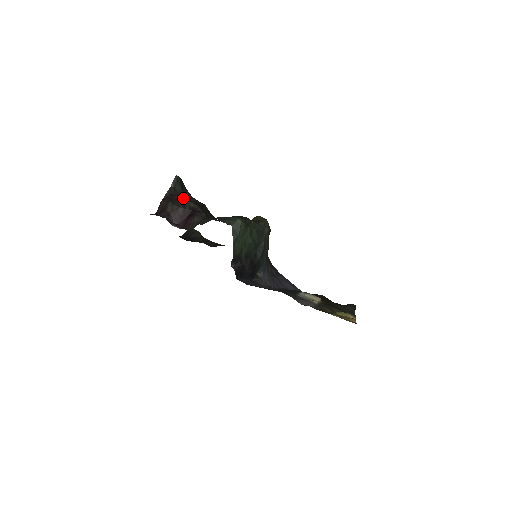
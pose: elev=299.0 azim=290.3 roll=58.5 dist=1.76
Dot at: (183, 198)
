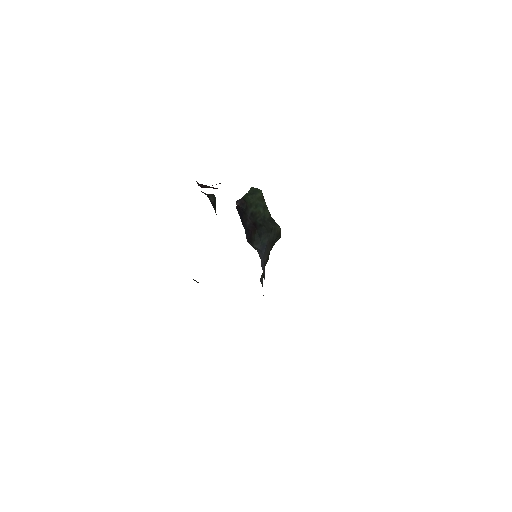
Dot at: occluded
